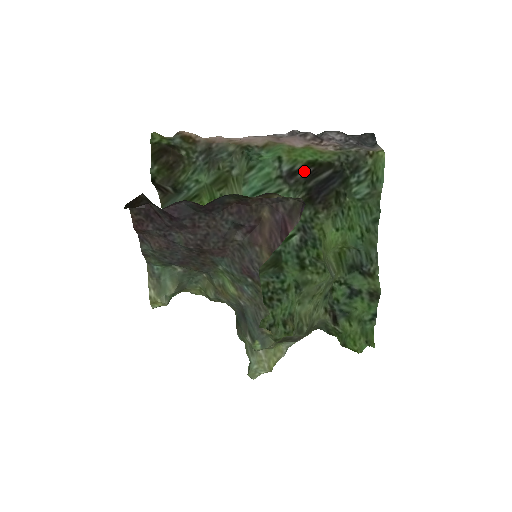
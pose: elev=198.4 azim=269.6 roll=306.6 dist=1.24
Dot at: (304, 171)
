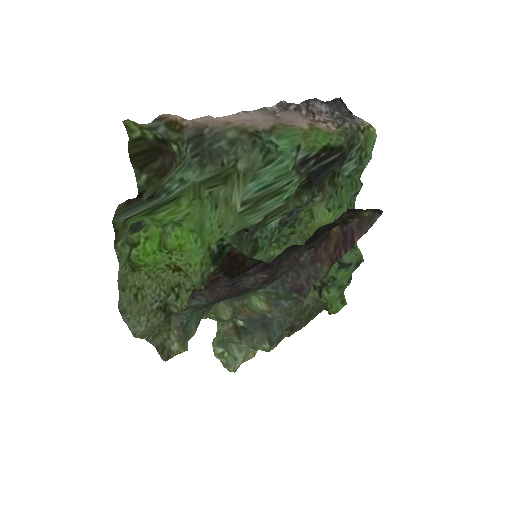
Dot at: (316, 158)
